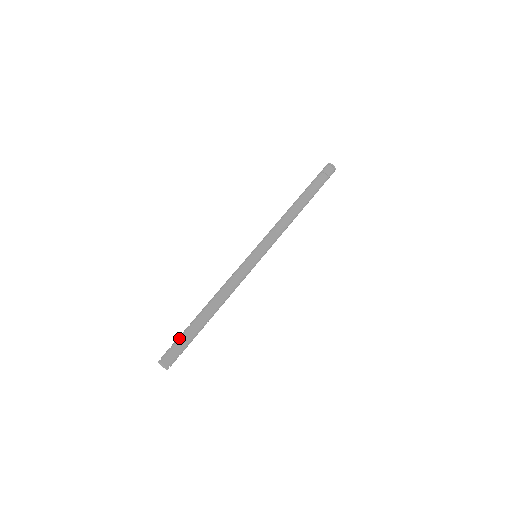
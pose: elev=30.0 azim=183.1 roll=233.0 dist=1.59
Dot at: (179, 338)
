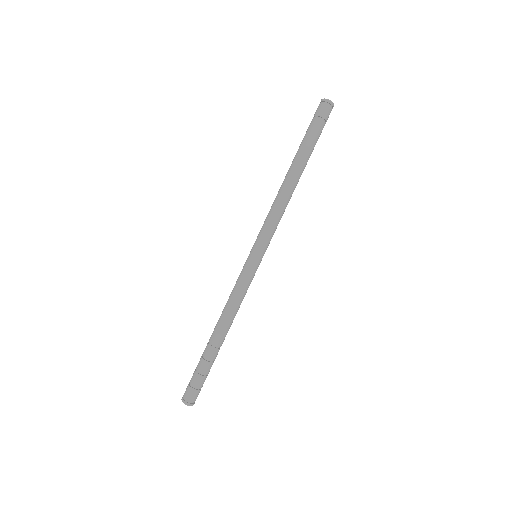
Dot at: (199, 376)
